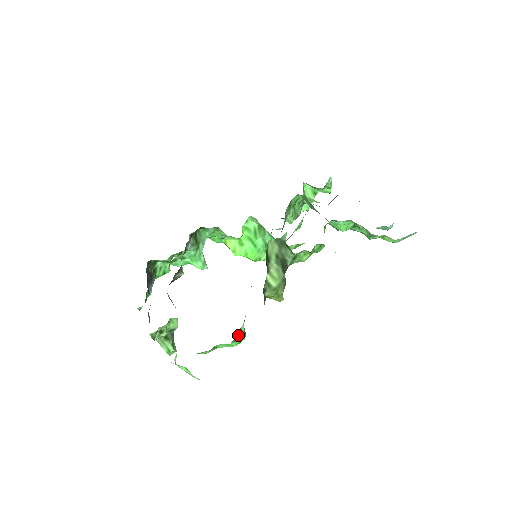
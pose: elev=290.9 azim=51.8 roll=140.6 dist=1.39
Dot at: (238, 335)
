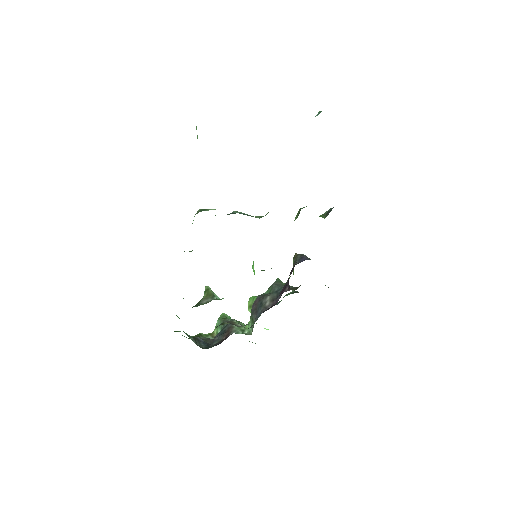
Dot at: occluded
